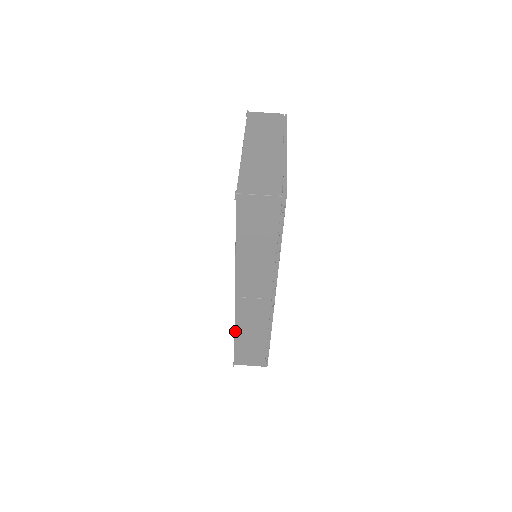
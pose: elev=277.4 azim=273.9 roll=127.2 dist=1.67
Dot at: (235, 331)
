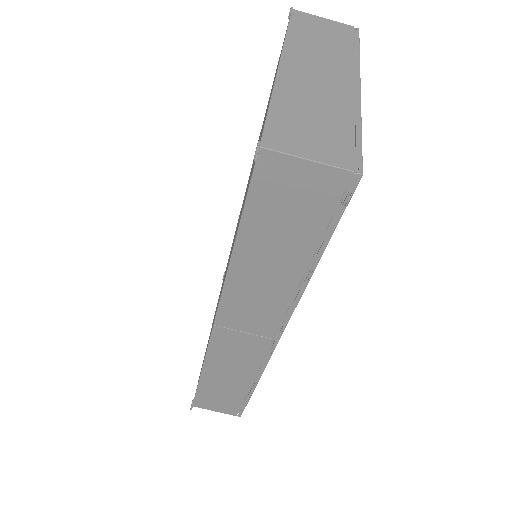
Dot at: (203, 369)
